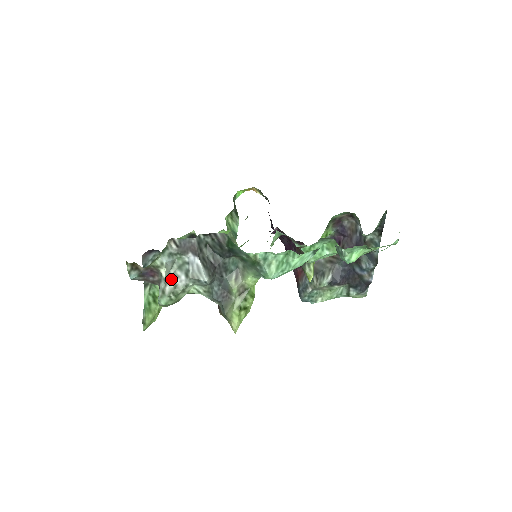
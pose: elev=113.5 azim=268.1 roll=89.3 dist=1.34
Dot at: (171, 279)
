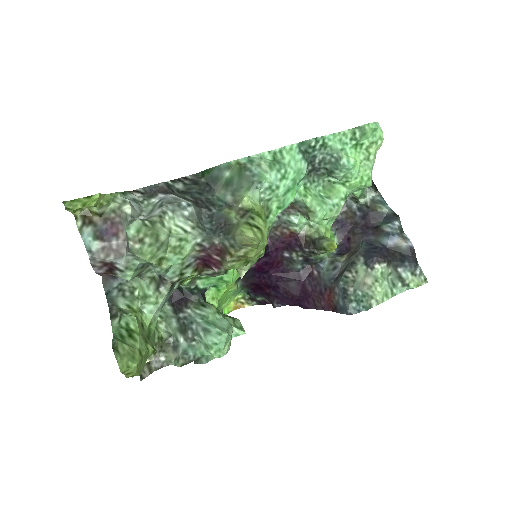
Dot at: occluded
